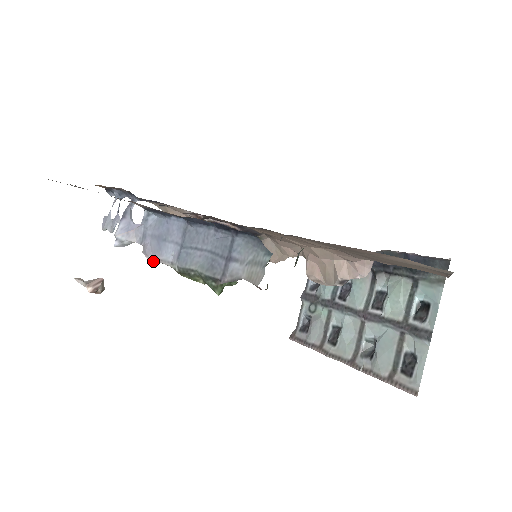
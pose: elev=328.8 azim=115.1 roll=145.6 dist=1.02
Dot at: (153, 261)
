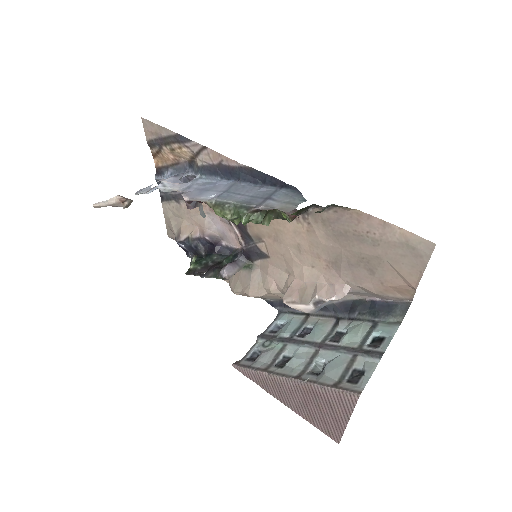
Dot at: (187, 203)
